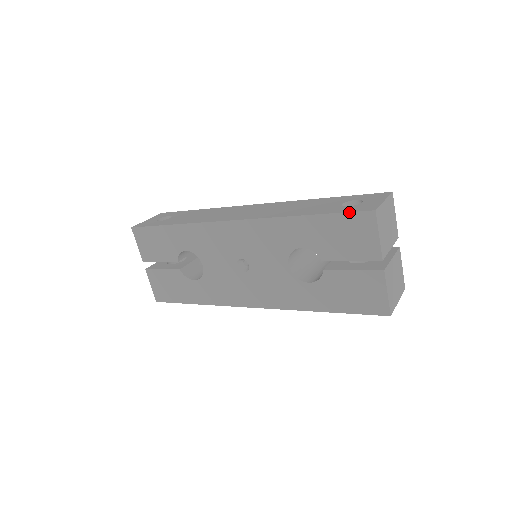
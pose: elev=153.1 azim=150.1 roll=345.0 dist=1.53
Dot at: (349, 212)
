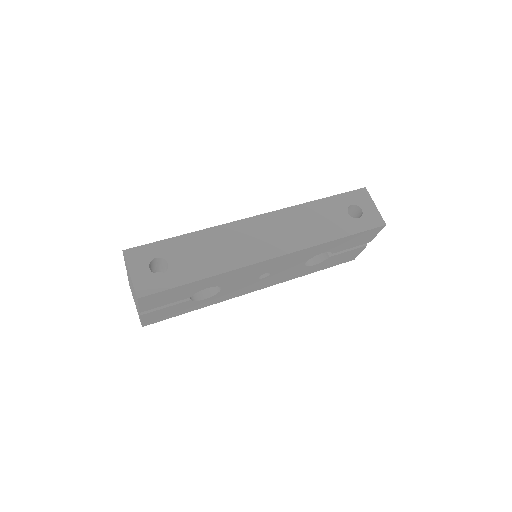
Dot at: (370, 230)
